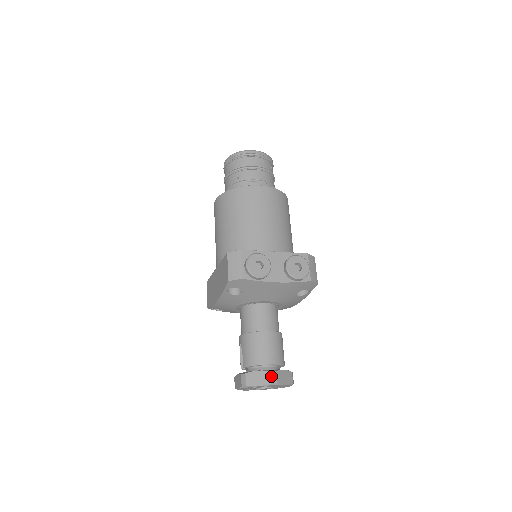
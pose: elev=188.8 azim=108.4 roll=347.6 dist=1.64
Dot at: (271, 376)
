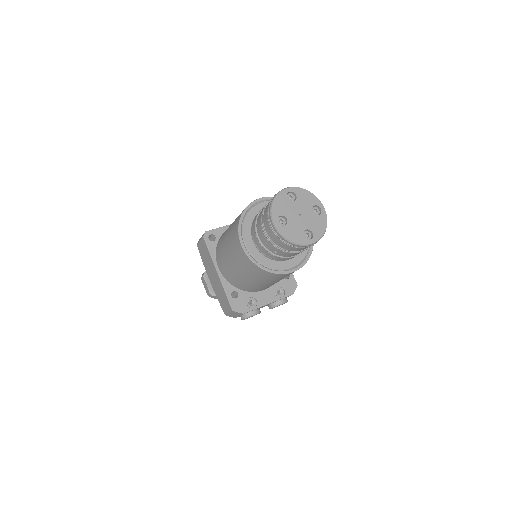
Dot at: occluded
